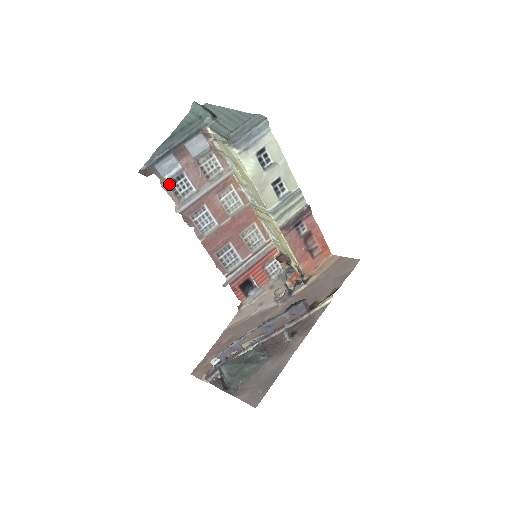
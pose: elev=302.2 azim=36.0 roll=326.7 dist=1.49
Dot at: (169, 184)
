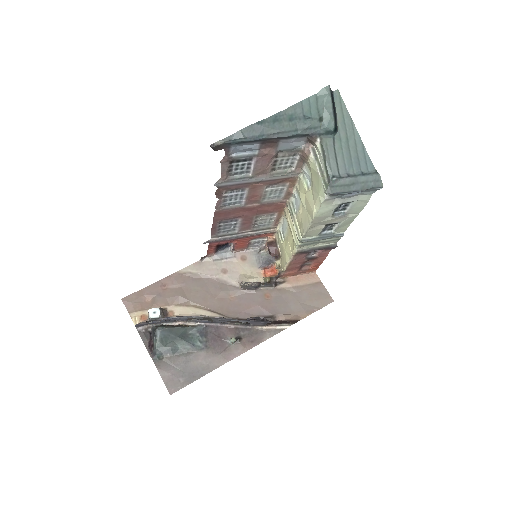
Dot at: (230, 162)
